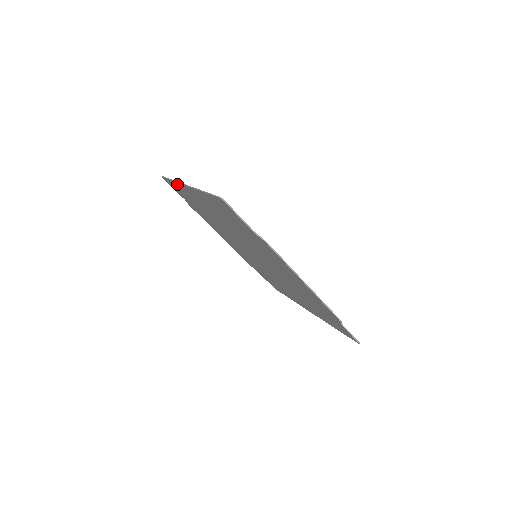
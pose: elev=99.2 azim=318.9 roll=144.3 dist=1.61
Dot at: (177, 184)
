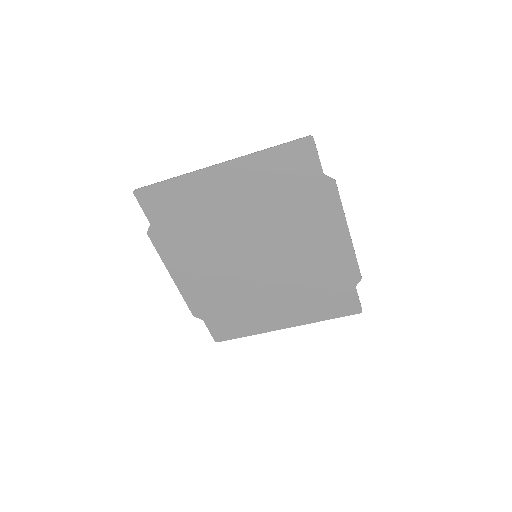
Dot at: (182, 180)
